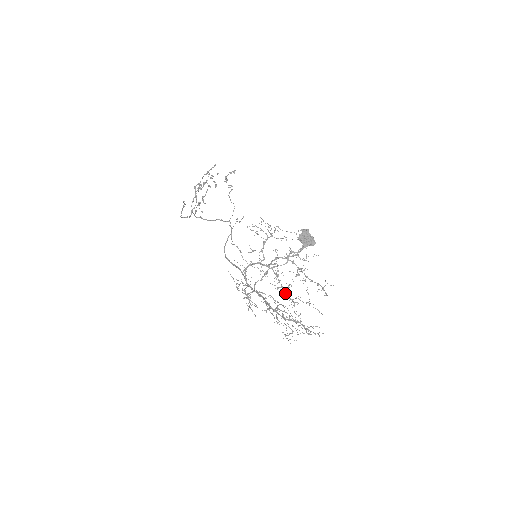
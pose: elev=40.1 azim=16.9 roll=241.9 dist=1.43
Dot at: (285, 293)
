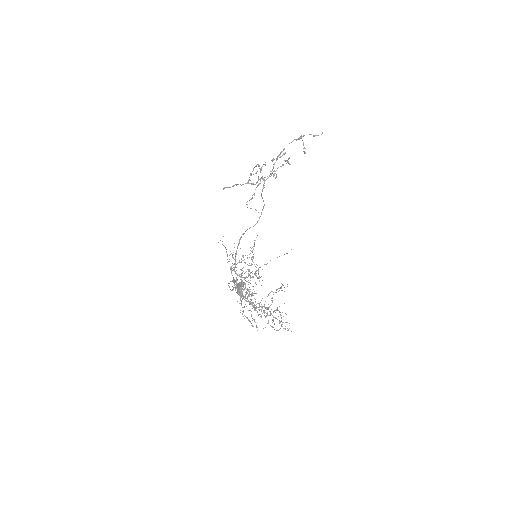
Dot at: (245, 300)
